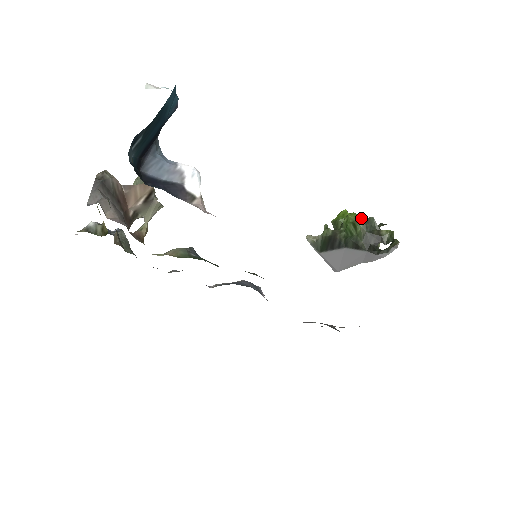
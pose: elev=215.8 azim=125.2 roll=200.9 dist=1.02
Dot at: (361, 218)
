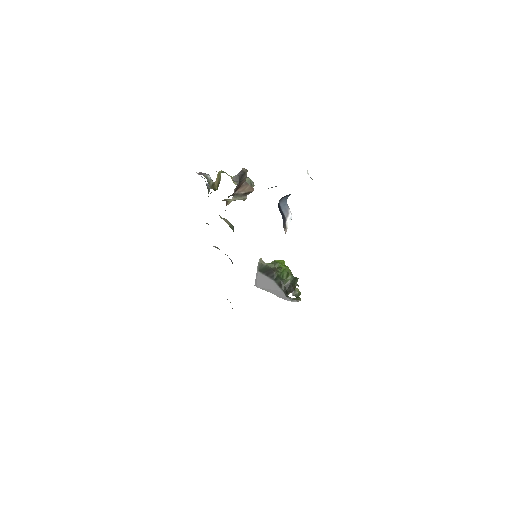
Dot at: (292, 274)
